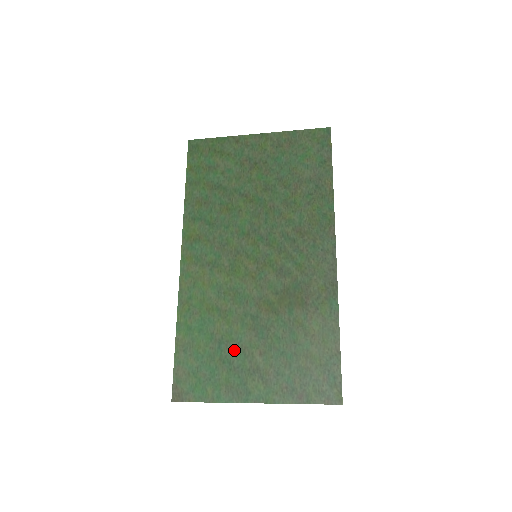
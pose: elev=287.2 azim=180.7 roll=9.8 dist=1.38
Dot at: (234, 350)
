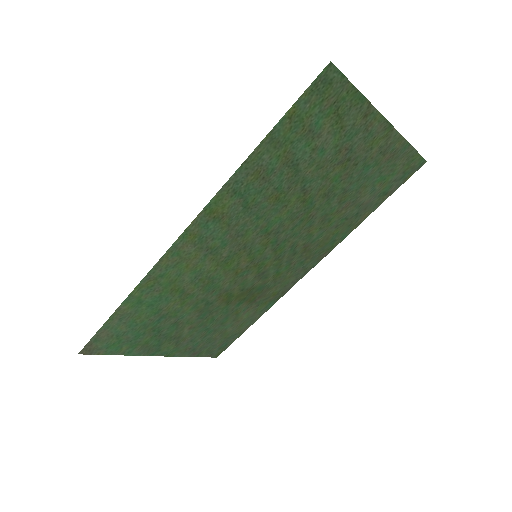
Dot at: (171, 324)
